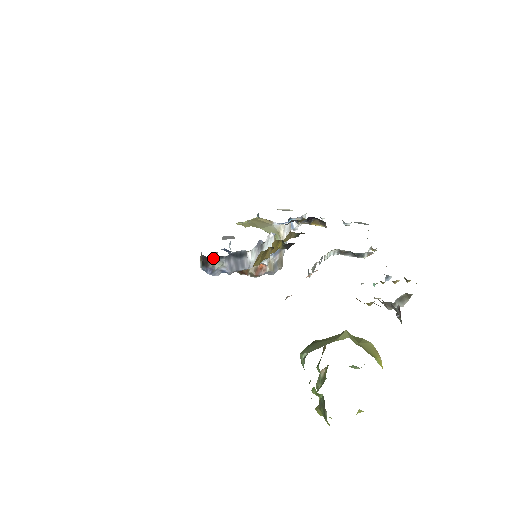
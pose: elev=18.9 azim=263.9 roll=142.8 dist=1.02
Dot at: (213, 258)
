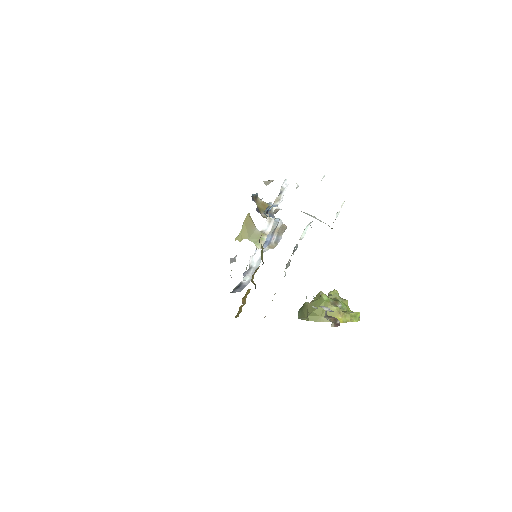
Dot at: occluded
